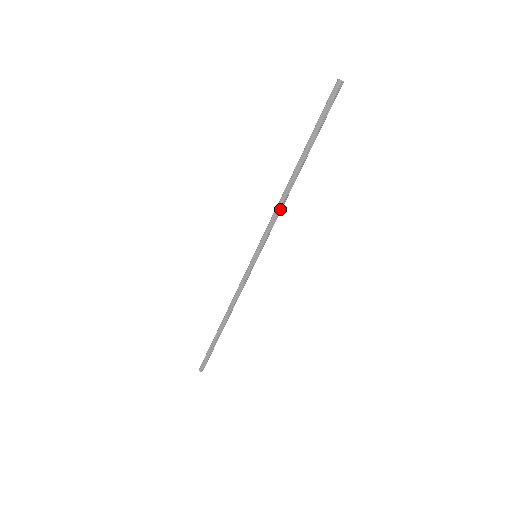
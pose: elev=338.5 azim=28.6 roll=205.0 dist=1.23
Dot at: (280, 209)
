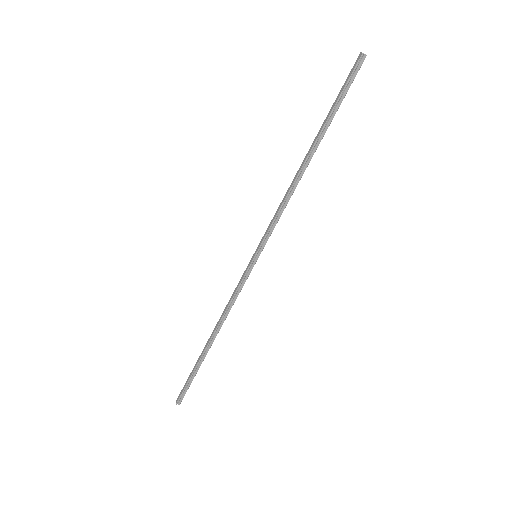
Dot at: (286, 198)
